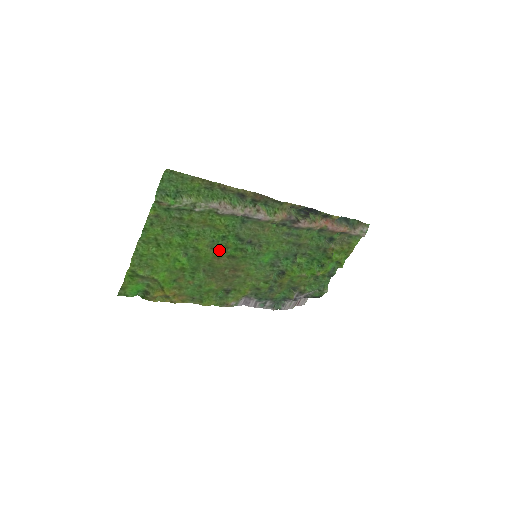
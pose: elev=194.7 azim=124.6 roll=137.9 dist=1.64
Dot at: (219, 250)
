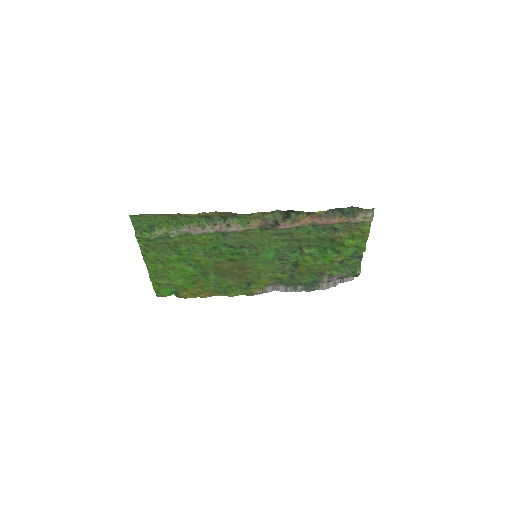
Dot at: (217, 257)
